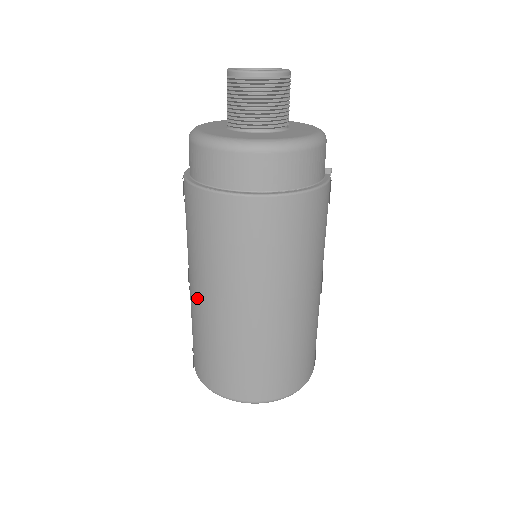
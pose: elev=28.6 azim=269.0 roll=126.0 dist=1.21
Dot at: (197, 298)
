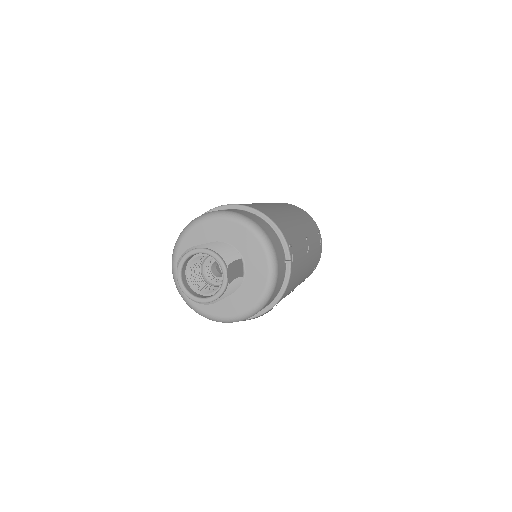
Dot at: occluded
